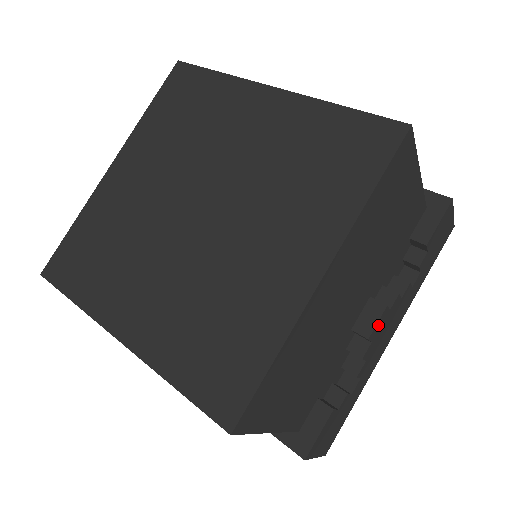
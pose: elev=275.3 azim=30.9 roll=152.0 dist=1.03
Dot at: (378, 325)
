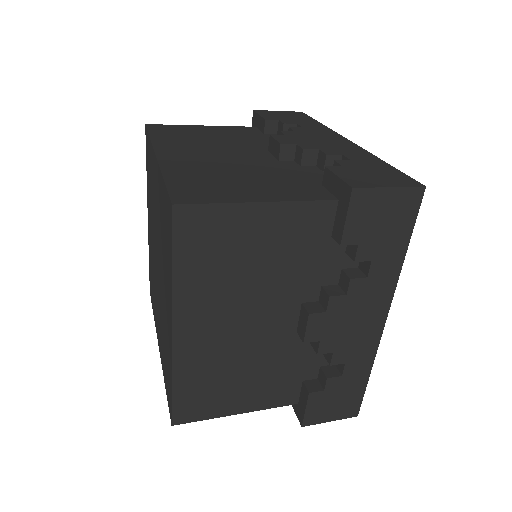
Dot at: (313, 329)
